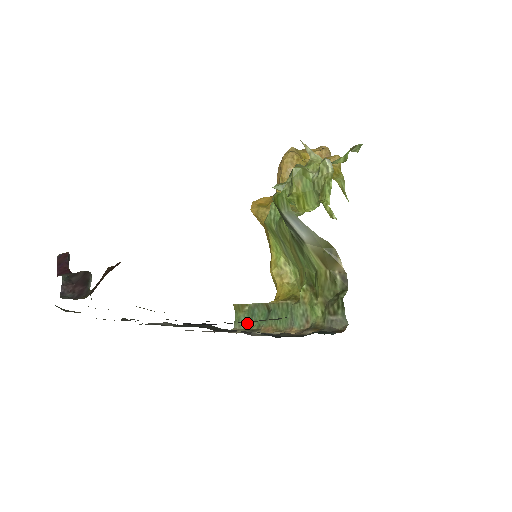
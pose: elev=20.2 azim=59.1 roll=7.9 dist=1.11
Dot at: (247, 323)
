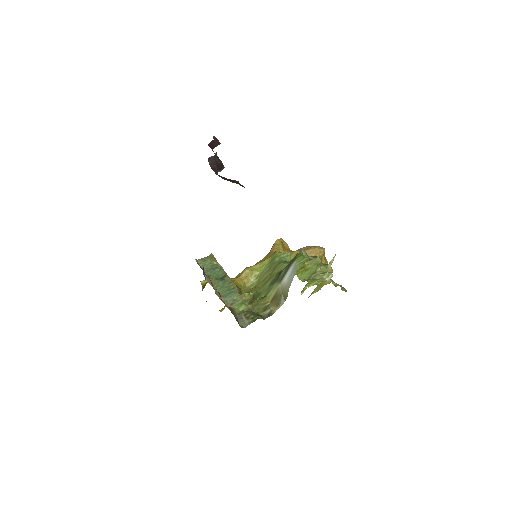
Dot at: (206, 267)
